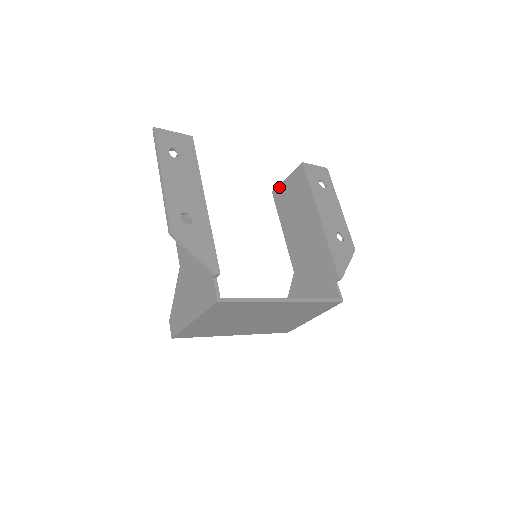
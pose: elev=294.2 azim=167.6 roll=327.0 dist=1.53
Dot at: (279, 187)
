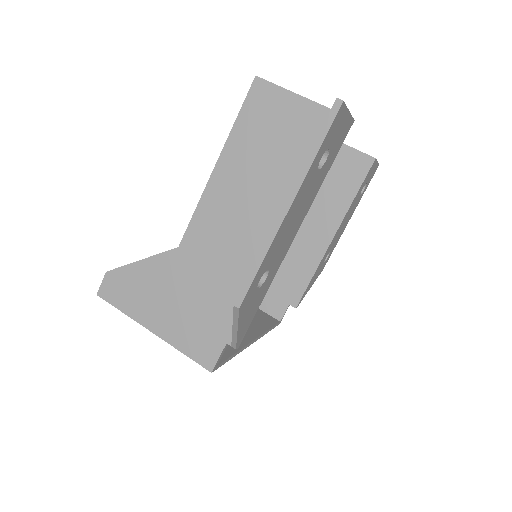
Dot at: occluded
